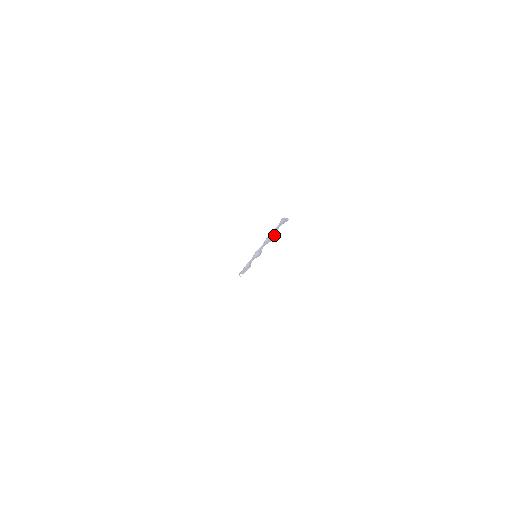
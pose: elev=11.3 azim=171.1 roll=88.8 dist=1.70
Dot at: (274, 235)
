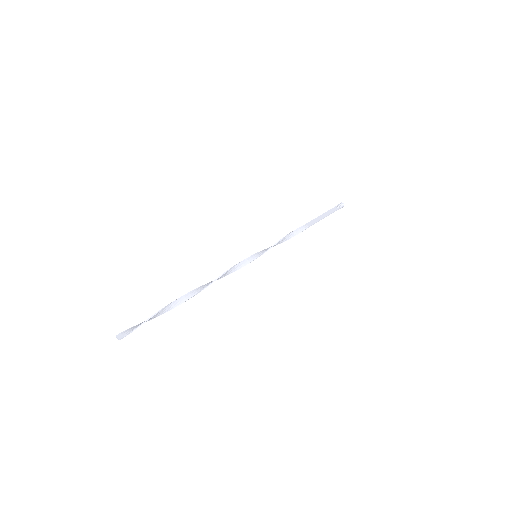
Dot at: (167, 310)
